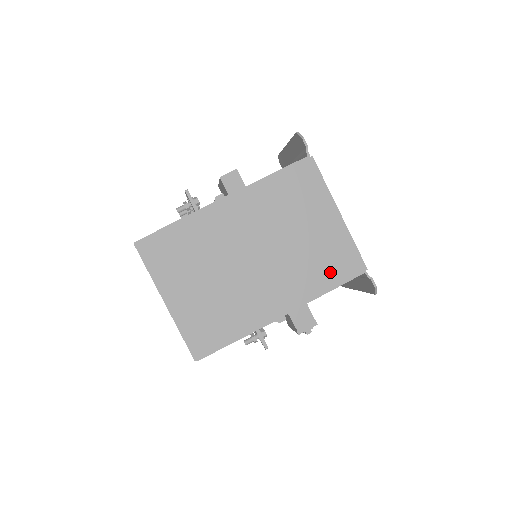
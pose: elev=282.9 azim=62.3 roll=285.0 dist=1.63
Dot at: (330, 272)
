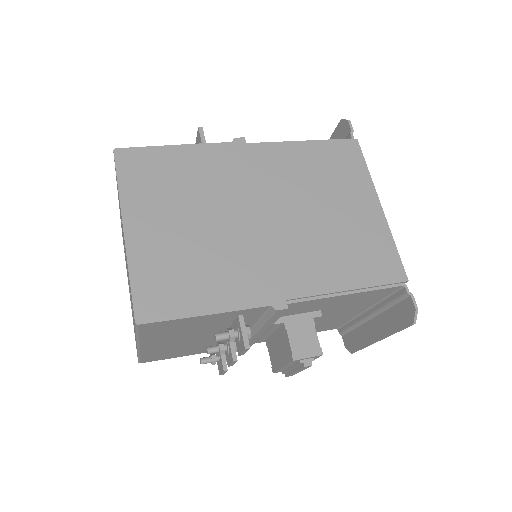
Dot at: (359, 267)
